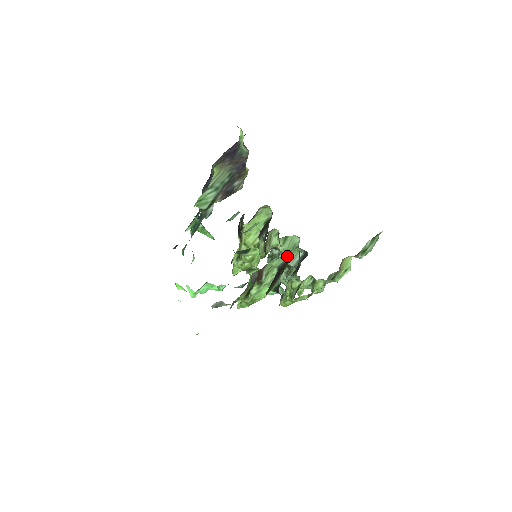
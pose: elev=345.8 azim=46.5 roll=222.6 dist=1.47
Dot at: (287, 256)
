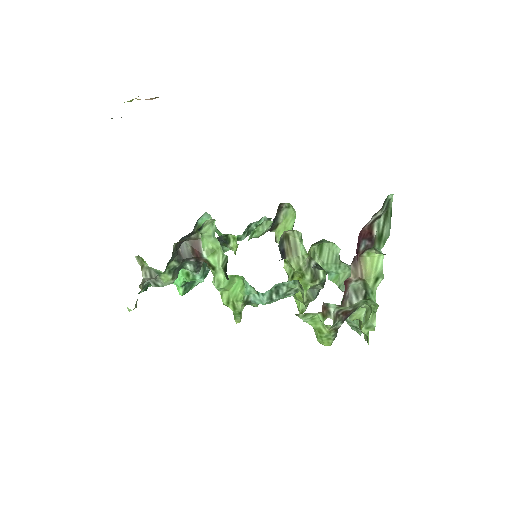
Dot at: (215, 220)
